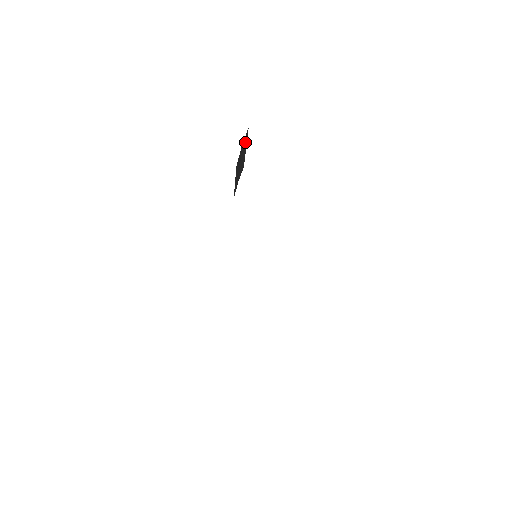
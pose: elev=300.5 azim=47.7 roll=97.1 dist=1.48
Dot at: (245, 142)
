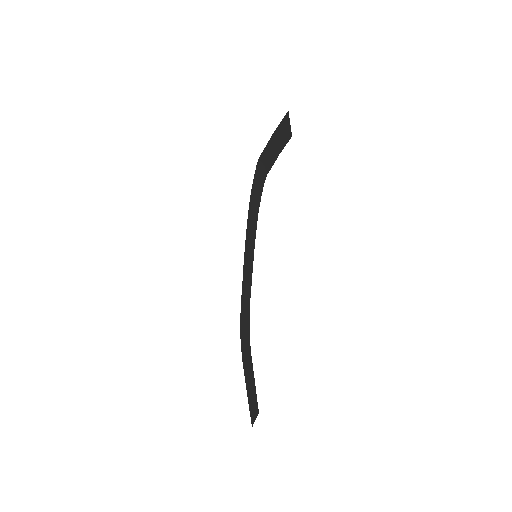
Dot at: (285, 123)
